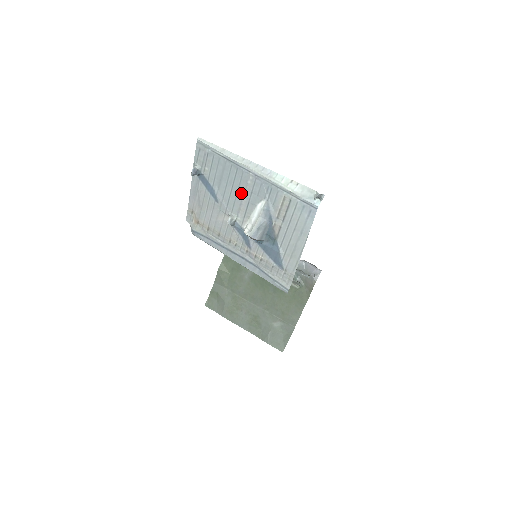
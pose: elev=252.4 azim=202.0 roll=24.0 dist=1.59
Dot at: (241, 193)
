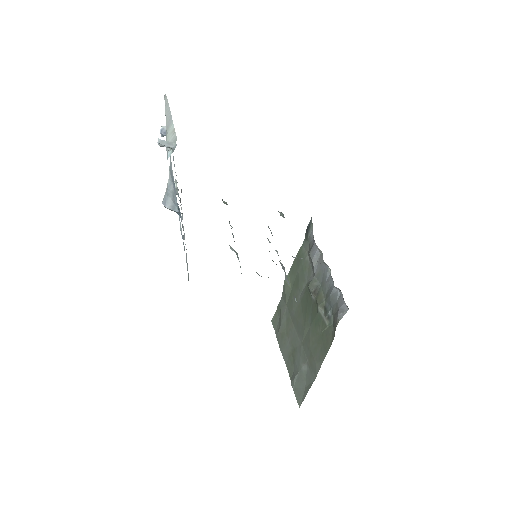
Dot at: occluded
